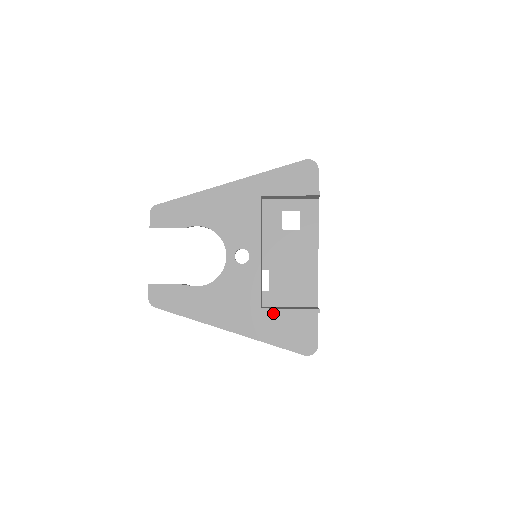
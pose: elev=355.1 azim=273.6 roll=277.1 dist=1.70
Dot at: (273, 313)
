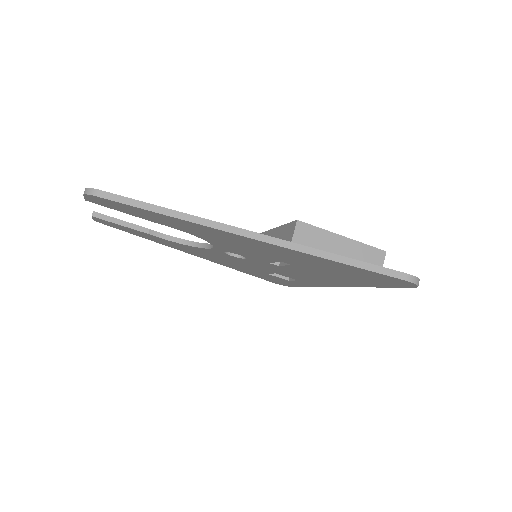
Dot at: occluded
